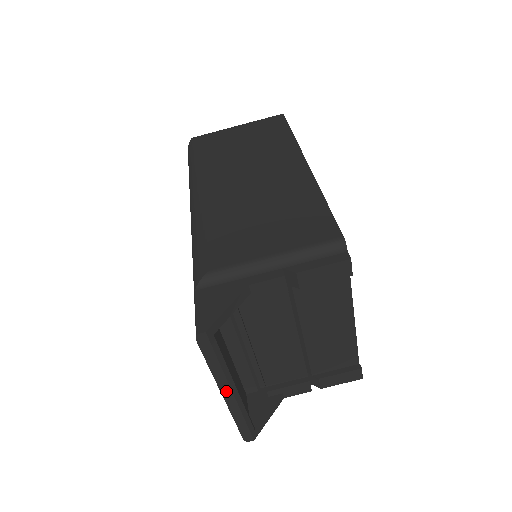
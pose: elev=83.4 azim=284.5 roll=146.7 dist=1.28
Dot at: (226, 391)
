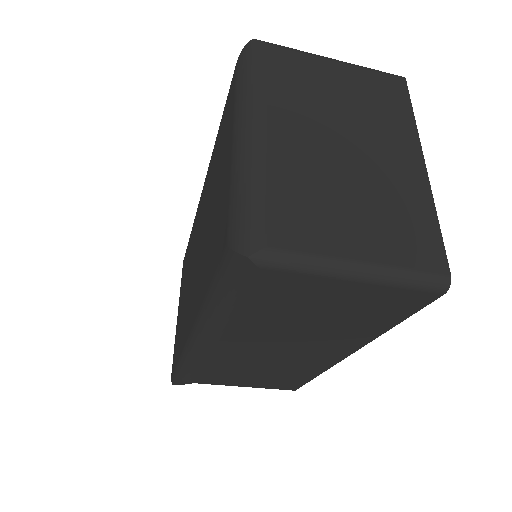
Dot at: occluded
